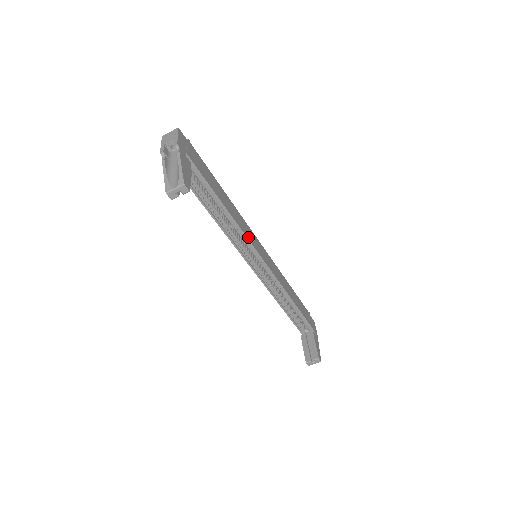
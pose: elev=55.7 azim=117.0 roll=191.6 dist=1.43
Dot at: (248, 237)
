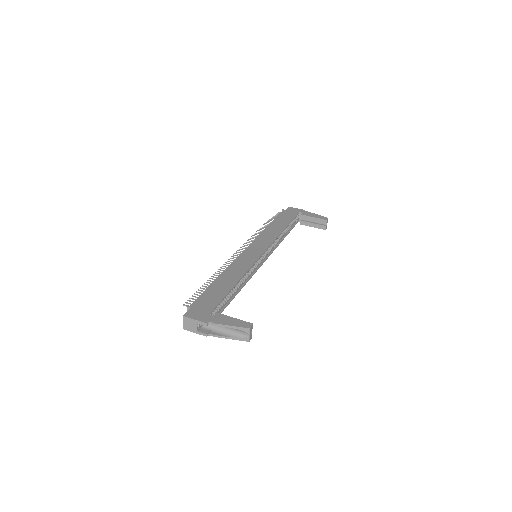
Dot at: (250, 264)
